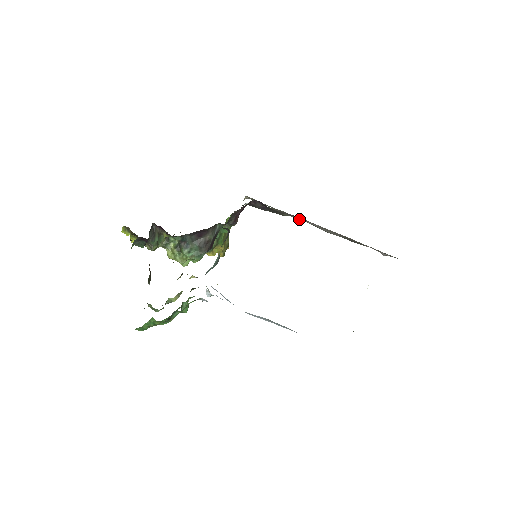
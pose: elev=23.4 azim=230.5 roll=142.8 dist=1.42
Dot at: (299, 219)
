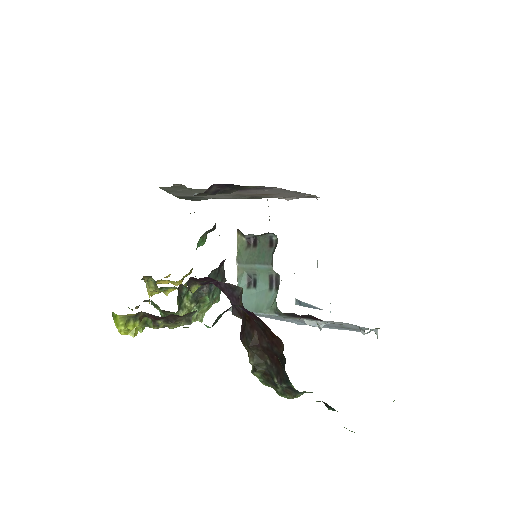
Dot at: occluded
